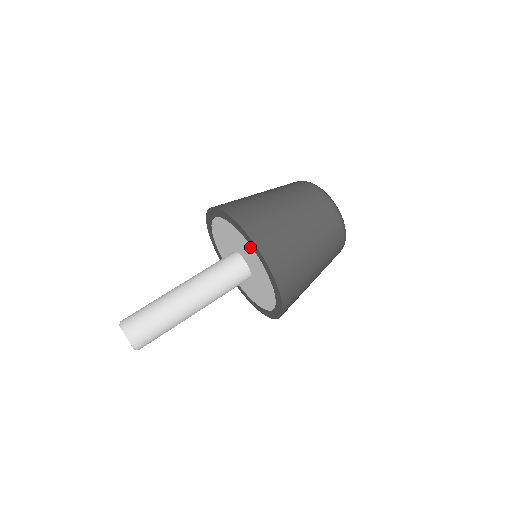
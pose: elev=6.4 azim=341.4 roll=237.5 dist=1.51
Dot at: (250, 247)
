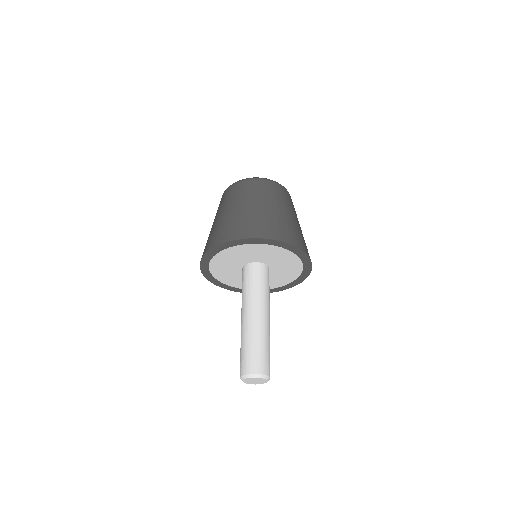
Dot at: (289, 253)
